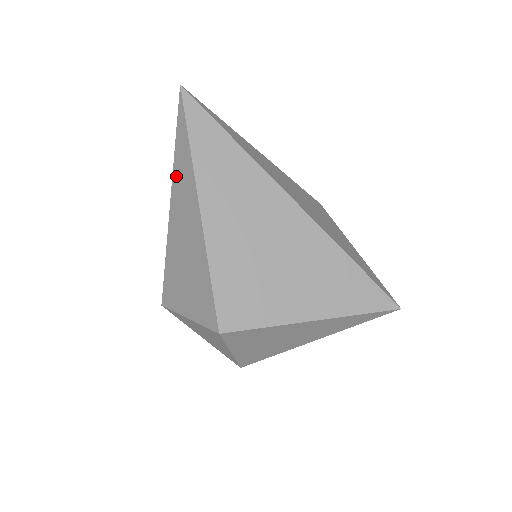
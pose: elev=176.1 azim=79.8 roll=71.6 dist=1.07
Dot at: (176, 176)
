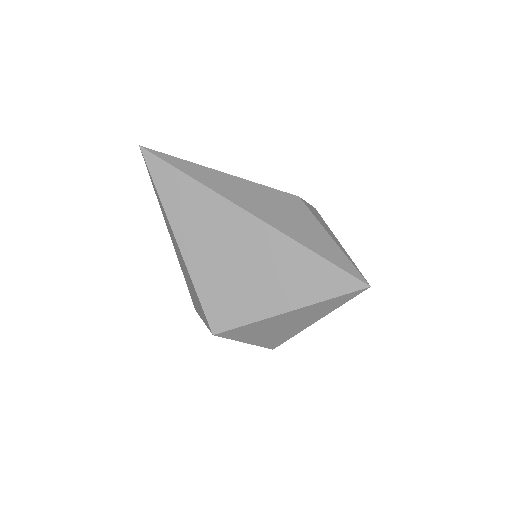
Dot at: (163, 214)
